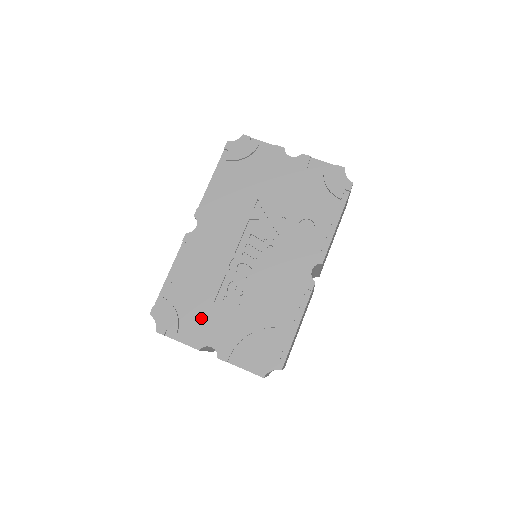
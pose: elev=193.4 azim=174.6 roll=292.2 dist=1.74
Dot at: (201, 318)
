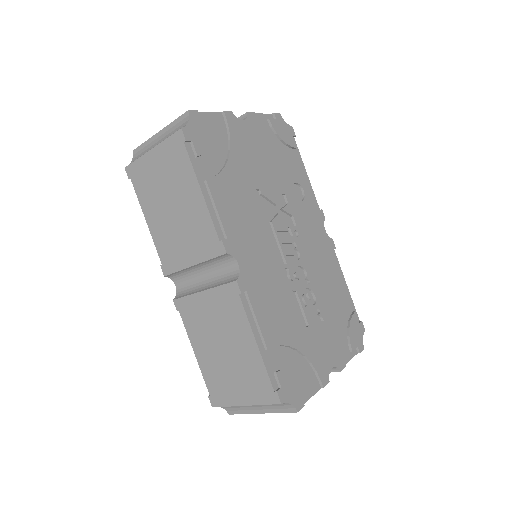
Dot at: (310, 353)
